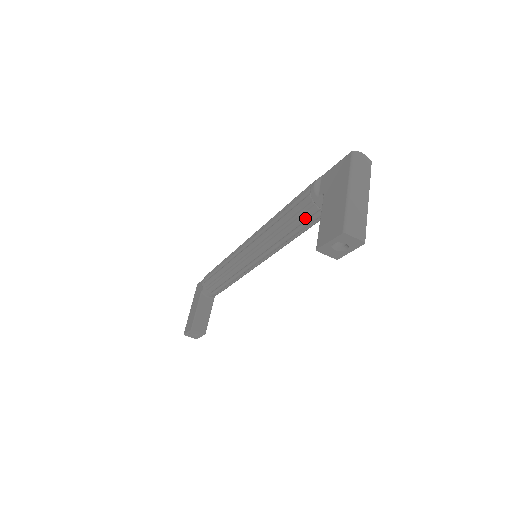
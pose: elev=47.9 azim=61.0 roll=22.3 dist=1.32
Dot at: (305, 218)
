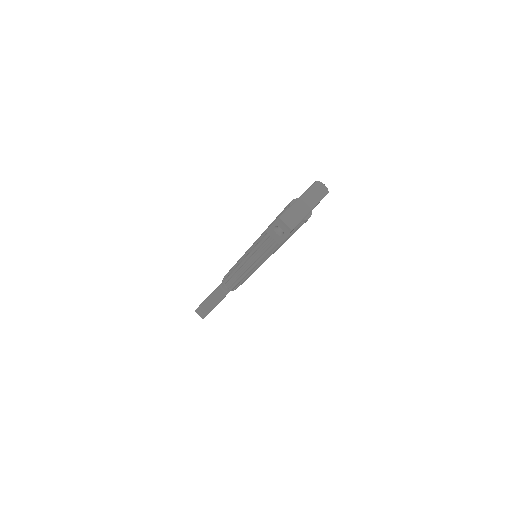
Dot at: occluded
